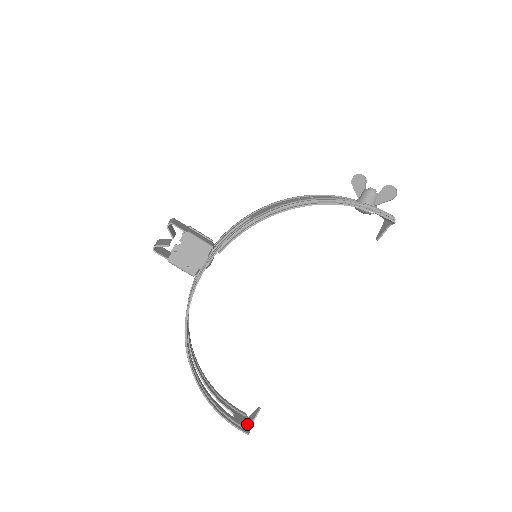
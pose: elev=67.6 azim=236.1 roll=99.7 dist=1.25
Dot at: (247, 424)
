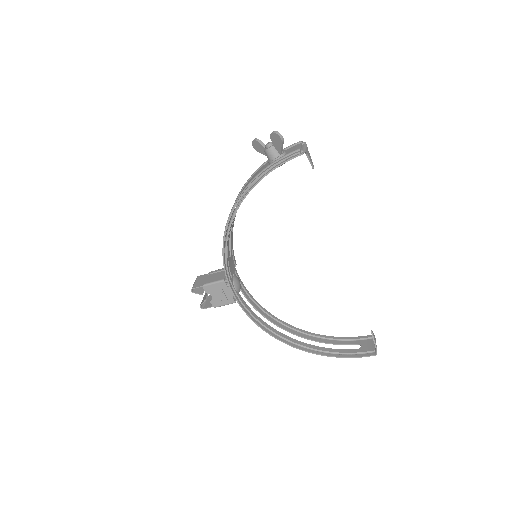
Dot at: (374, 346)
